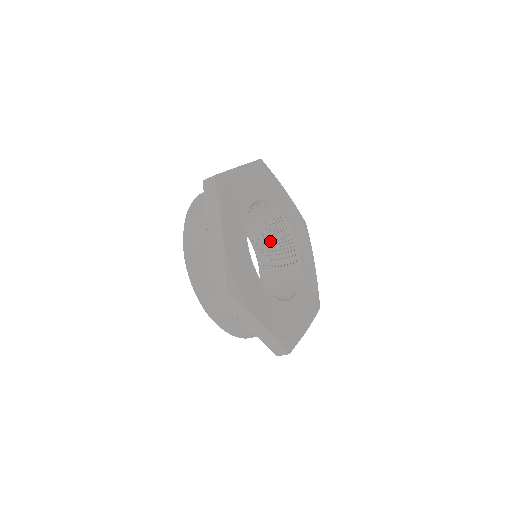
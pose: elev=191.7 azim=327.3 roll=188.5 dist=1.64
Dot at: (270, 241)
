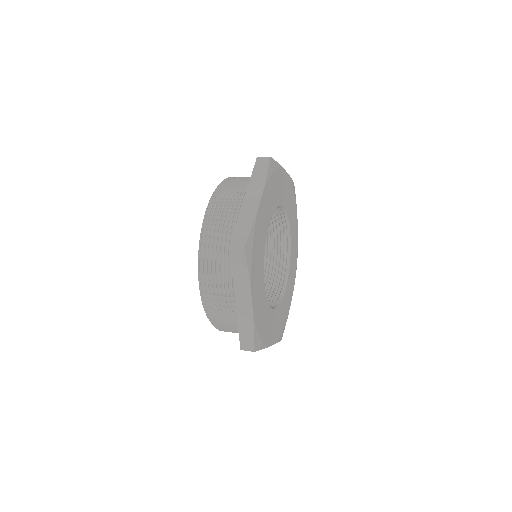
Dot at: (265, 258)
